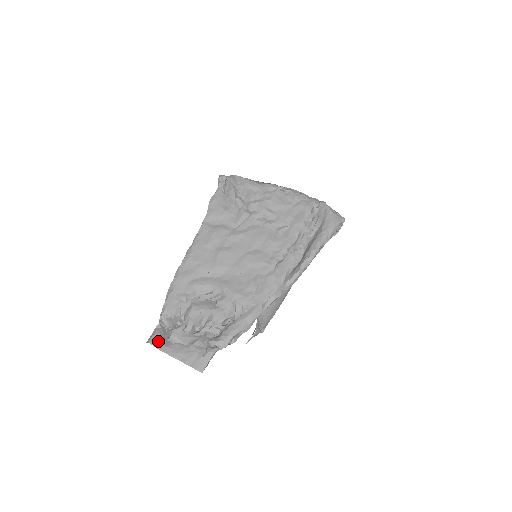
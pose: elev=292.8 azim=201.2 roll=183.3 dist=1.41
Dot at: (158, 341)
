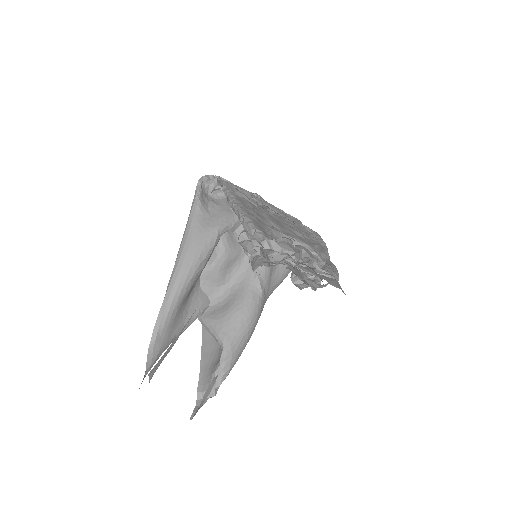
Dot at: occluded
